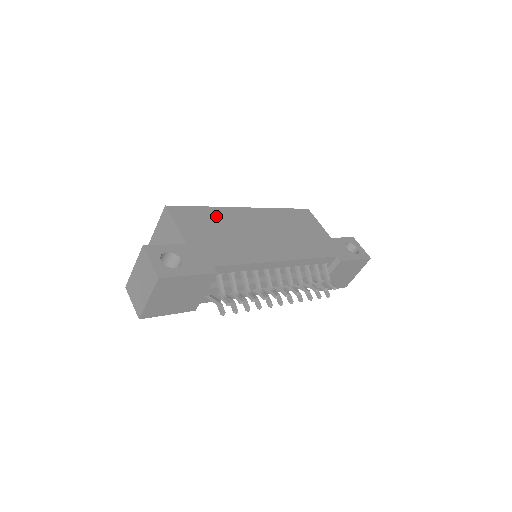
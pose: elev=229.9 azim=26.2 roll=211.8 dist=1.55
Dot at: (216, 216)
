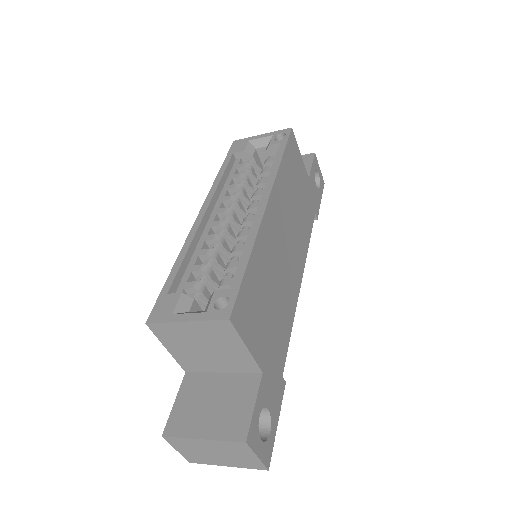
Dot at: (260, 268)
